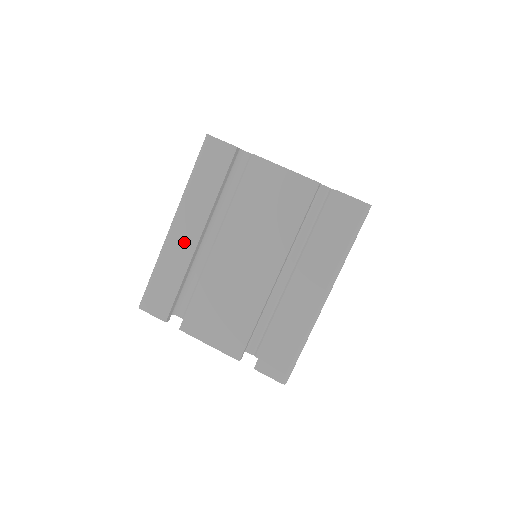
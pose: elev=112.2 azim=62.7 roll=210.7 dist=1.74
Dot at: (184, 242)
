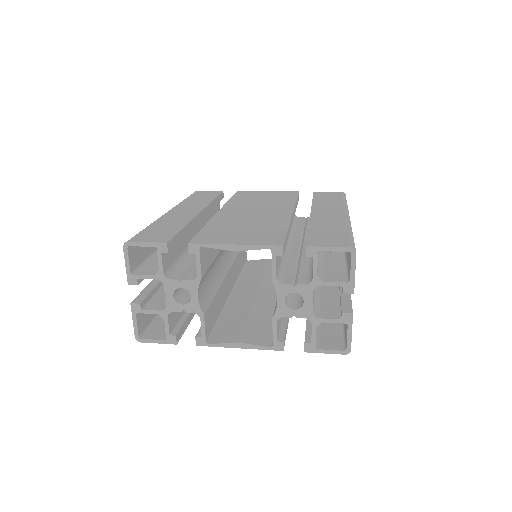
Dot at: (183, 214)
